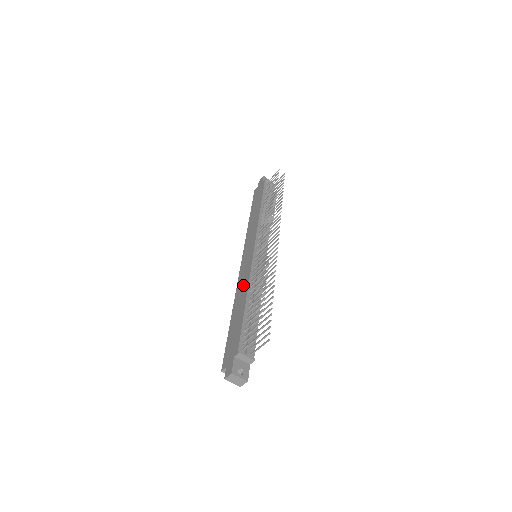
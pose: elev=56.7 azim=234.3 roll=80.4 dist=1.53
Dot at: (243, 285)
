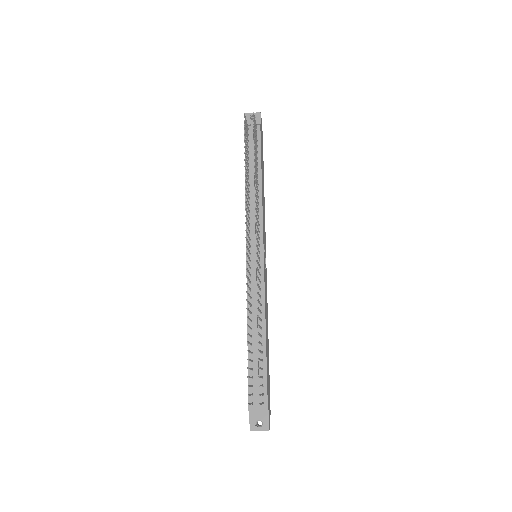
Dot at: occluded
